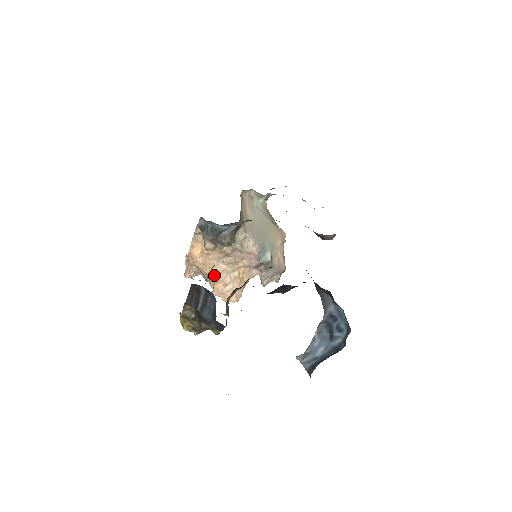
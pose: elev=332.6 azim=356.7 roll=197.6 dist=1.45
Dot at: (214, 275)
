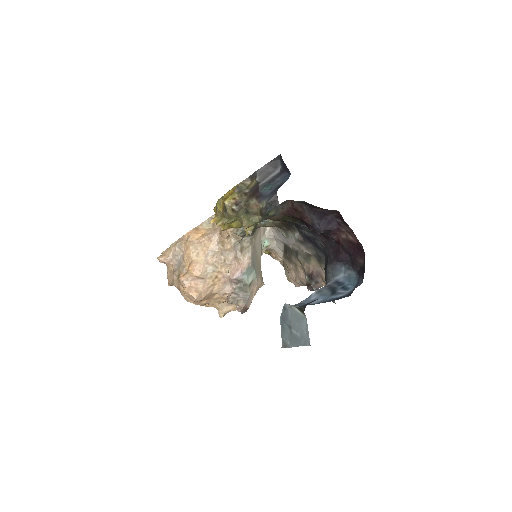
Dot at: (196, 262)
